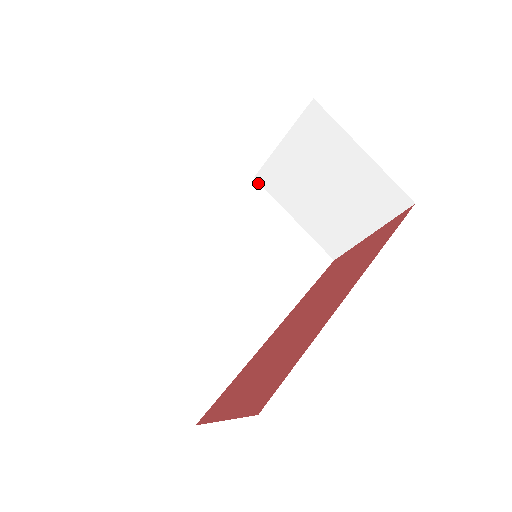
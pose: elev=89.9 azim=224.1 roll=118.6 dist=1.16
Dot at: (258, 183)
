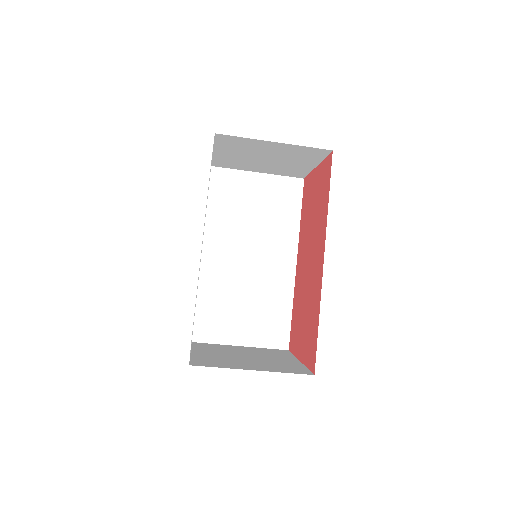
Dot at: (216, 168)
